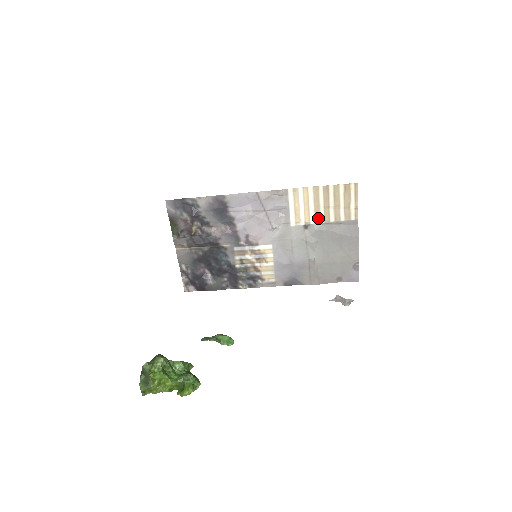
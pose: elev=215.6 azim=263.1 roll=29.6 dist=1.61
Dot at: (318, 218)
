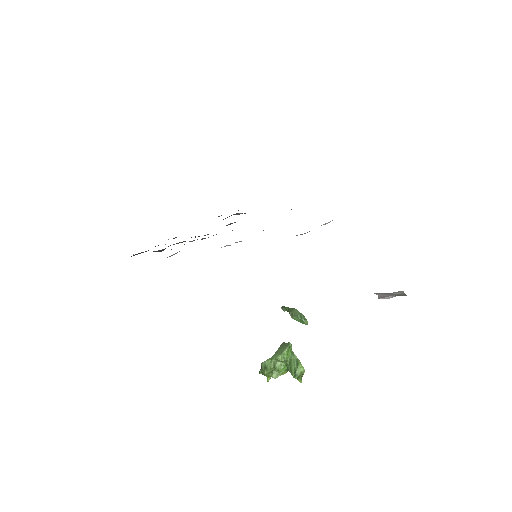
Dot at: occluded
